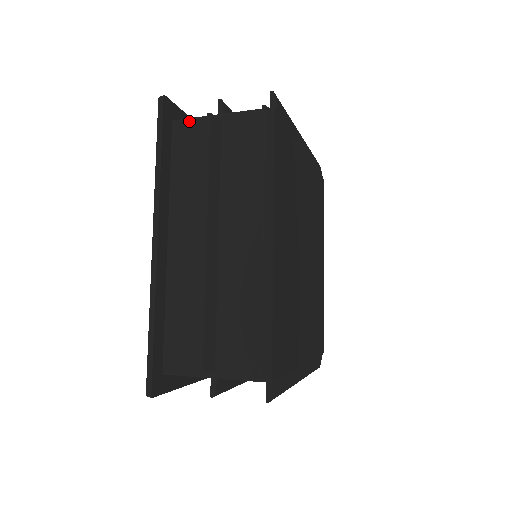
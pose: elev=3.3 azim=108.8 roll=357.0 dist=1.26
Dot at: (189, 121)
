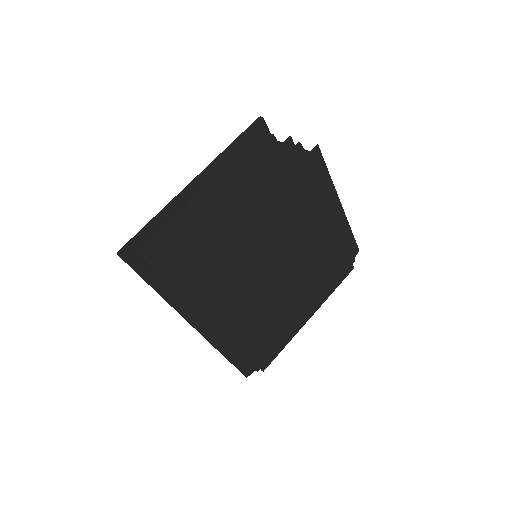
Dot at: (265, 138)
